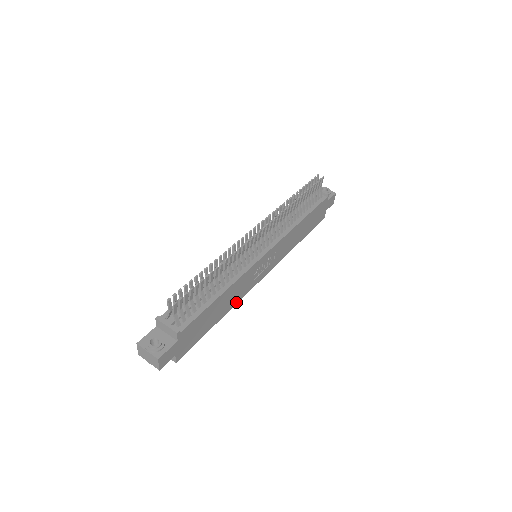
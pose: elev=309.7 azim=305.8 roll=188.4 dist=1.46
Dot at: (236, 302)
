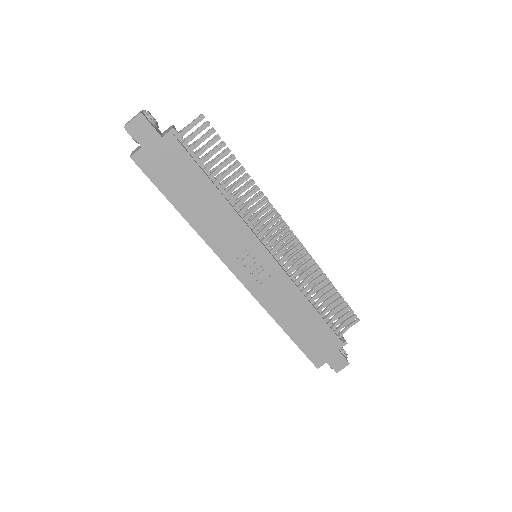
Dot at: (205, 237)
